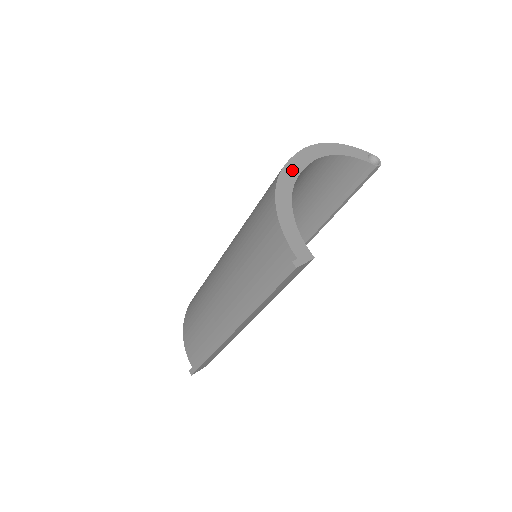
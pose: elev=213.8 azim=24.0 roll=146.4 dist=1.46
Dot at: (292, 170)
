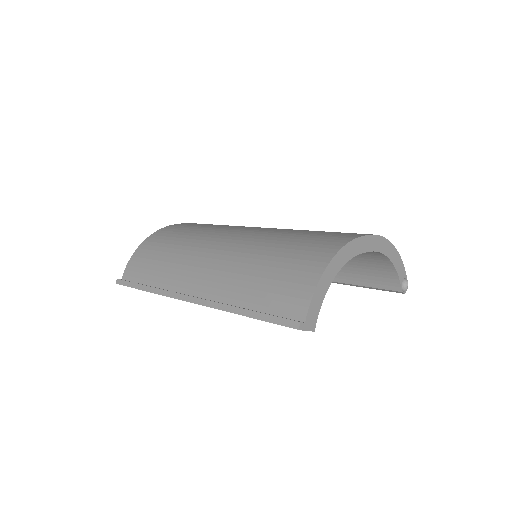
Dot at: (358, 246)
